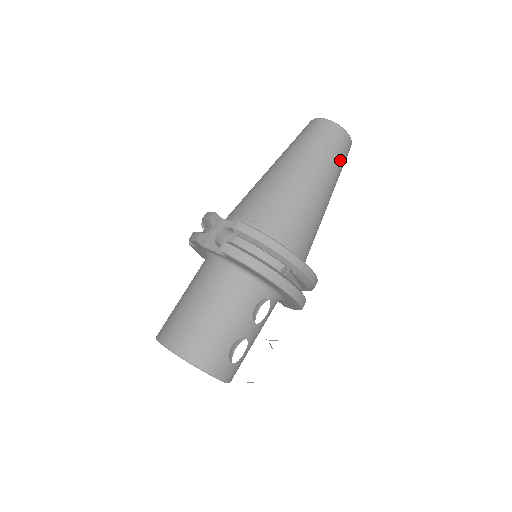
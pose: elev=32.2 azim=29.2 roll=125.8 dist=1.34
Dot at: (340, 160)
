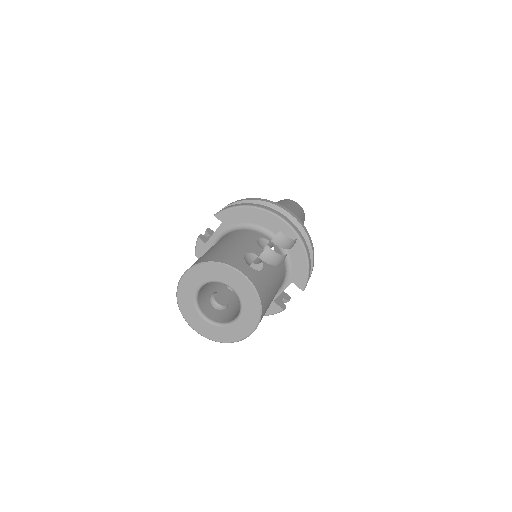
Dot at: (296, 207)
